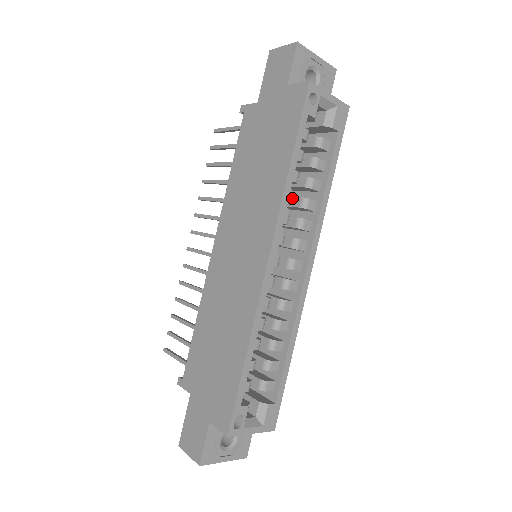
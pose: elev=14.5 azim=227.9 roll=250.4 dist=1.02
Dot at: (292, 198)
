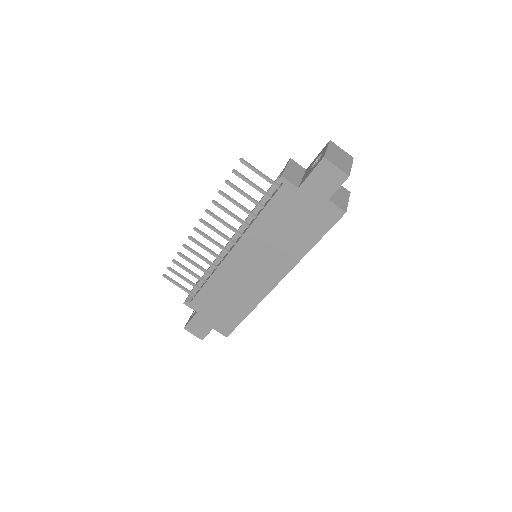
Dot at: occluded
